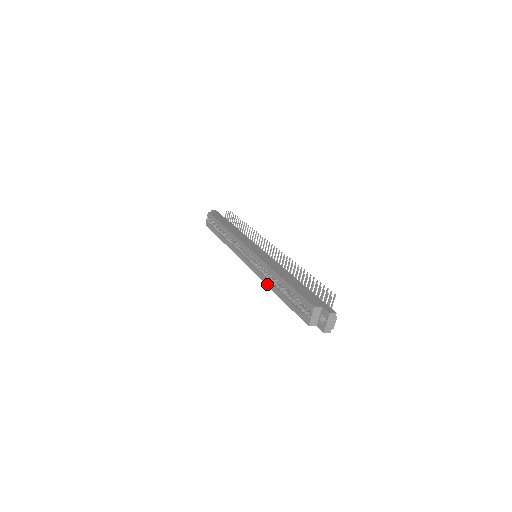
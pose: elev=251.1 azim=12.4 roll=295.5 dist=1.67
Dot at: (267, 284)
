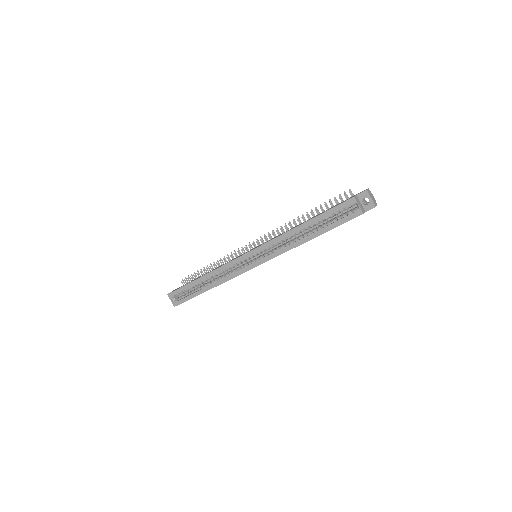
Dot at: (295, 246)
